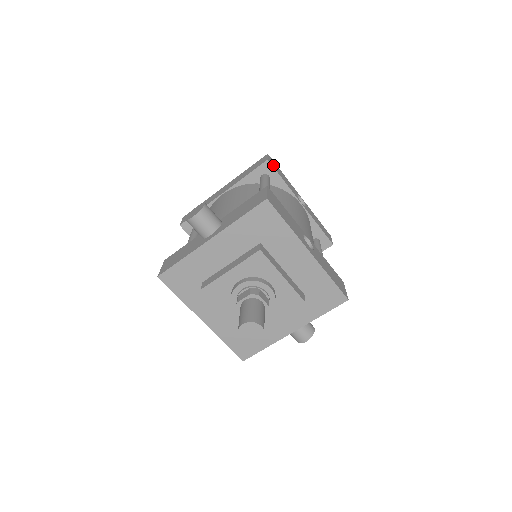
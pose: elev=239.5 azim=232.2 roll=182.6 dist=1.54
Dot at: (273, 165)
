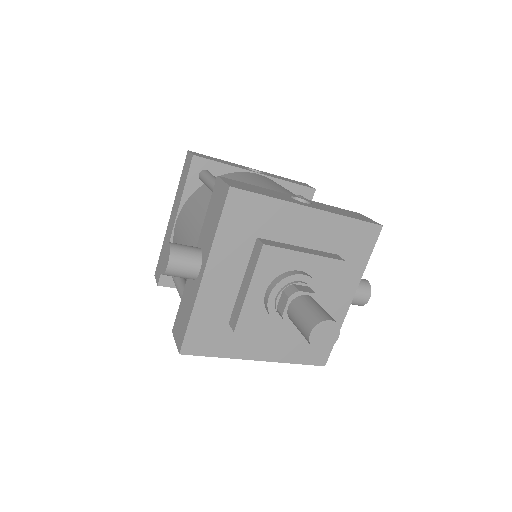
Dot at: (202, 157)
